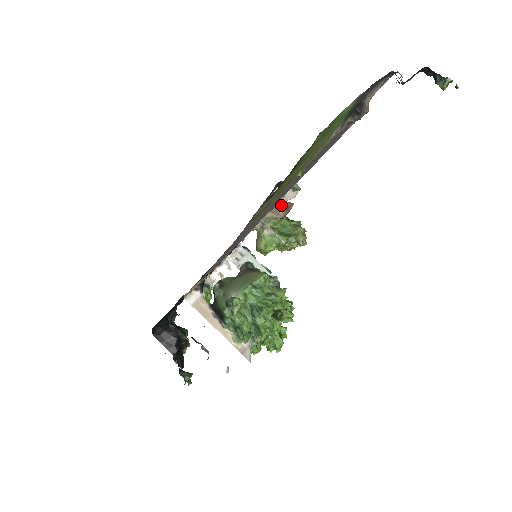
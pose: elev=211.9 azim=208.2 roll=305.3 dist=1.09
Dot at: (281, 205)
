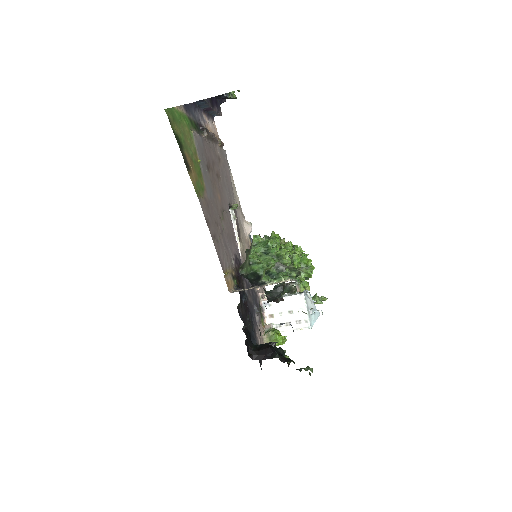
Dot at: occluded
